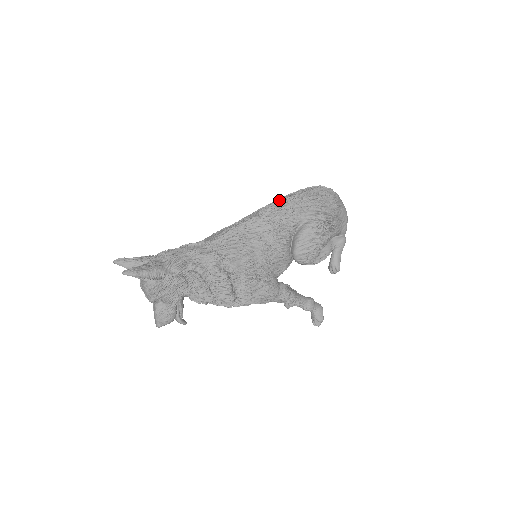
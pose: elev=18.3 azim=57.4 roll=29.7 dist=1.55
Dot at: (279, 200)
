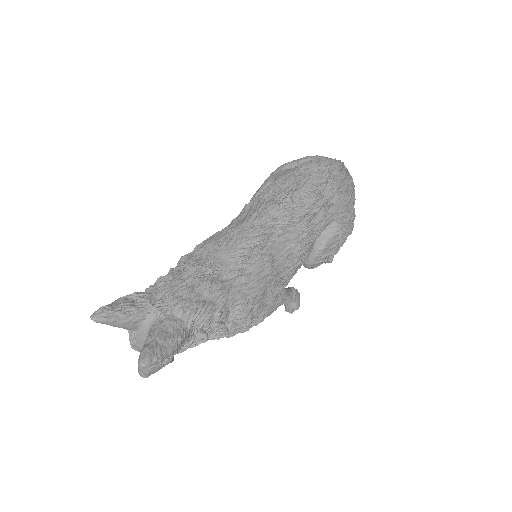
Dot at: (298, 187)
